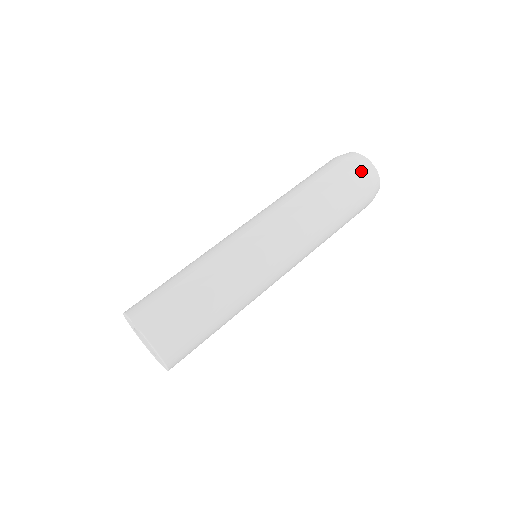
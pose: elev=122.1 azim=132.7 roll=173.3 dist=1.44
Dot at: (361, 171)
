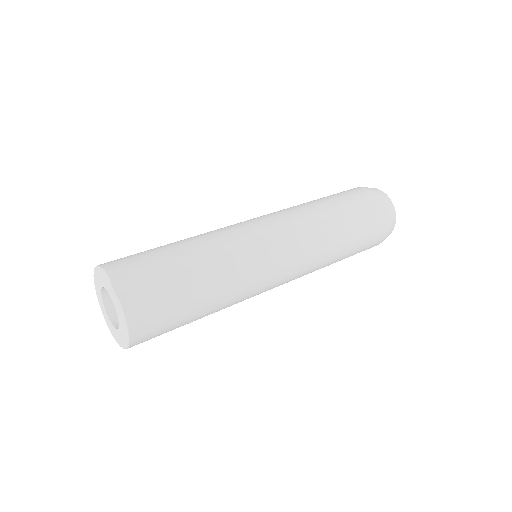
Dot at: (385, 215)
